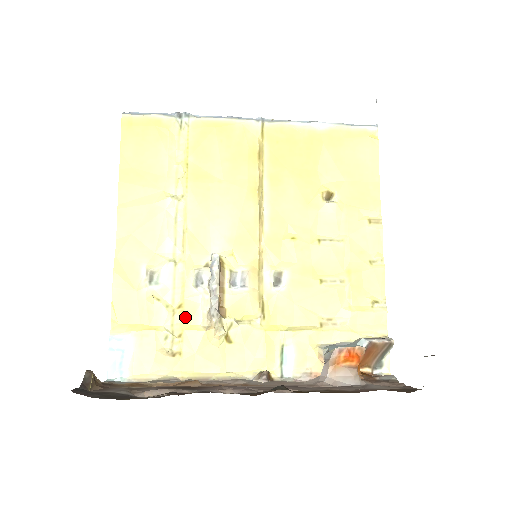
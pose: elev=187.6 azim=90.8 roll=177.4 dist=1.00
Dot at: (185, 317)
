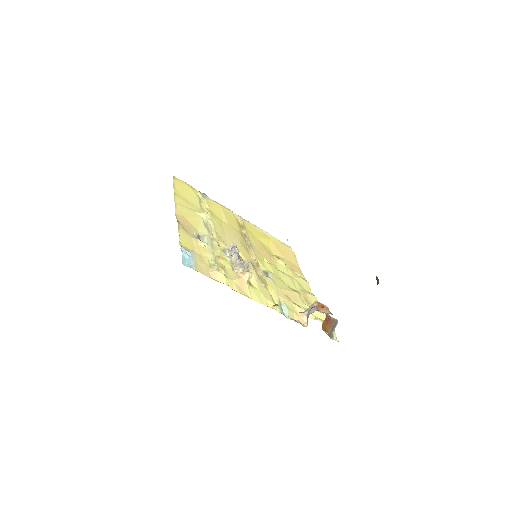
Dot at: (223, 262)
